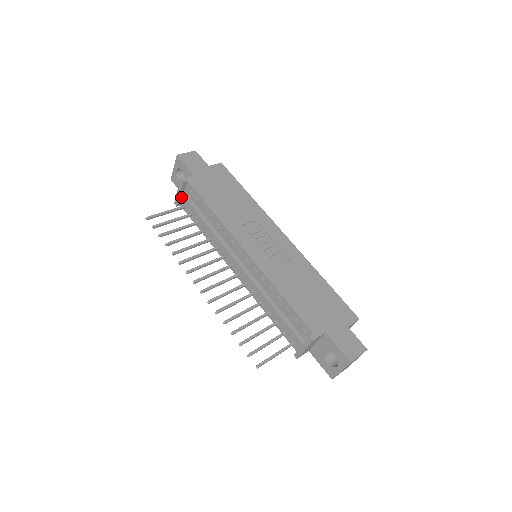
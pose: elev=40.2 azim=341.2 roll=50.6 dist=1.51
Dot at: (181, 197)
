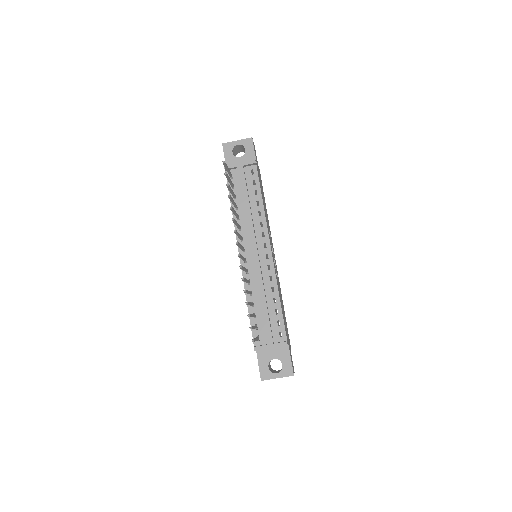
Dot at: (240, 169)
